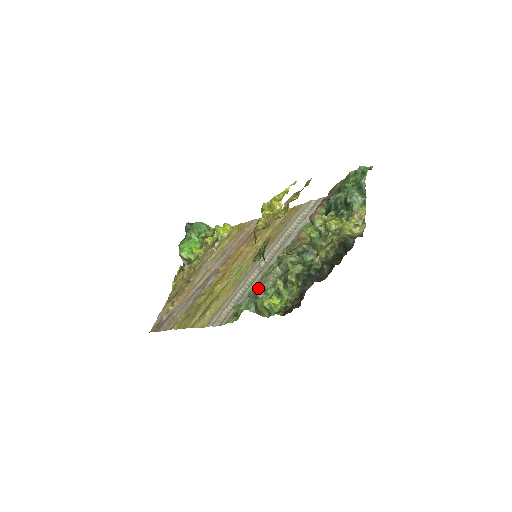
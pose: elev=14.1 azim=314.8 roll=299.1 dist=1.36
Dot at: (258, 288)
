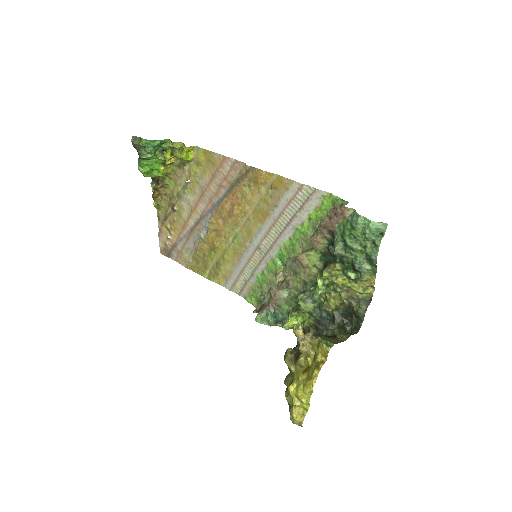
Dot at: (272, 302)
